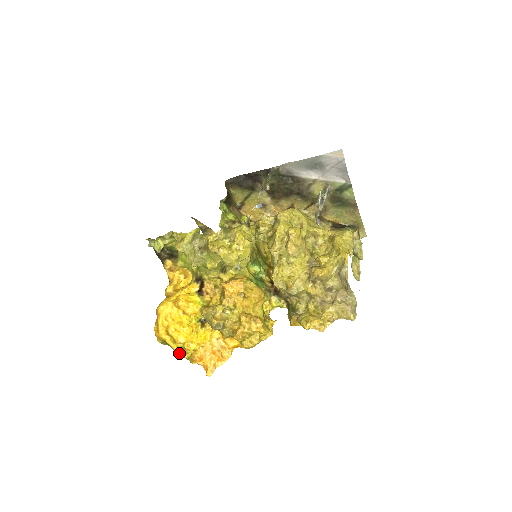
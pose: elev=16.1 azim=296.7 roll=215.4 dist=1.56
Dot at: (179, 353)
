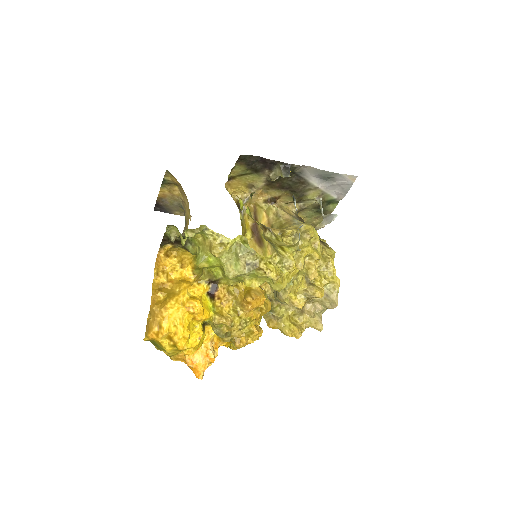
Dot at: (161, 350)
